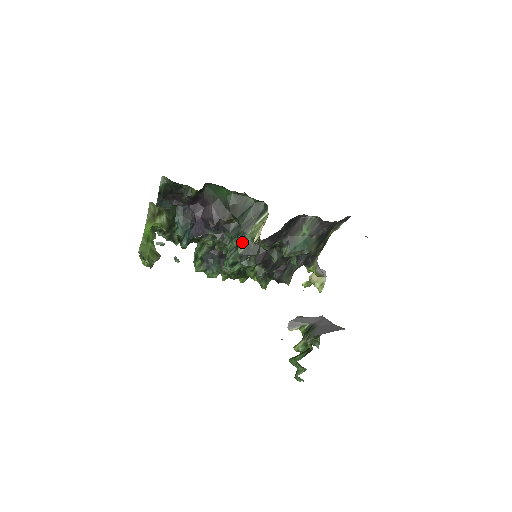
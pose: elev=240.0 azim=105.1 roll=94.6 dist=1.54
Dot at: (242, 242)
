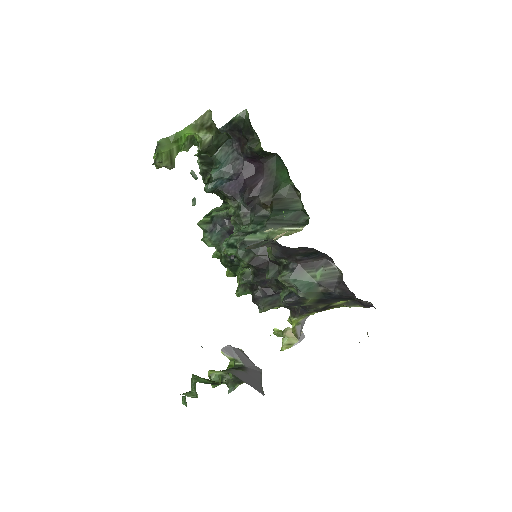
Dot at: (257, 233)
